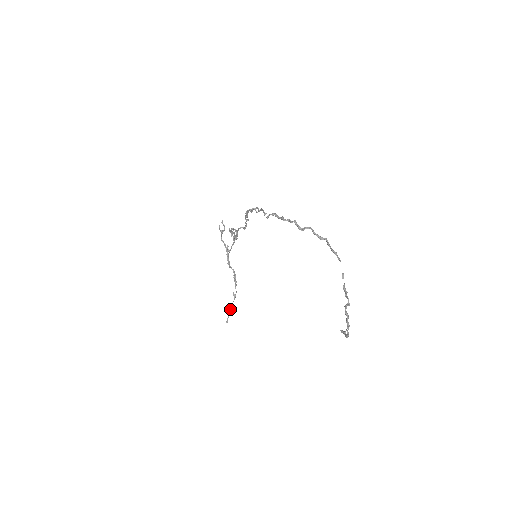
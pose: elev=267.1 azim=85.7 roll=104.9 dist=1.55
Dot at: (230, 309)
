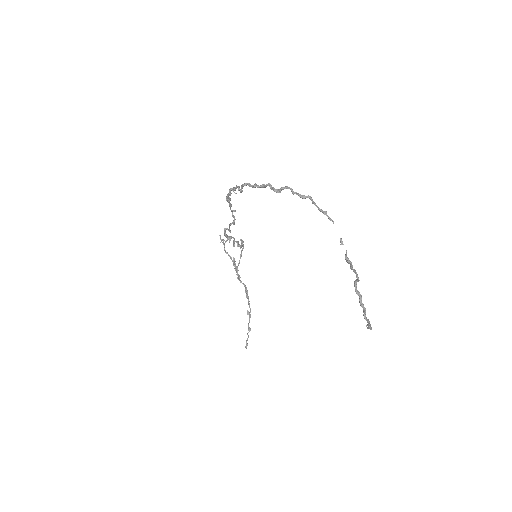
Dot at: occluded
